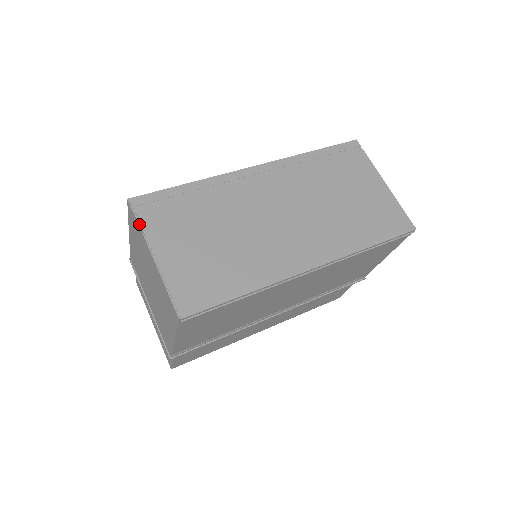
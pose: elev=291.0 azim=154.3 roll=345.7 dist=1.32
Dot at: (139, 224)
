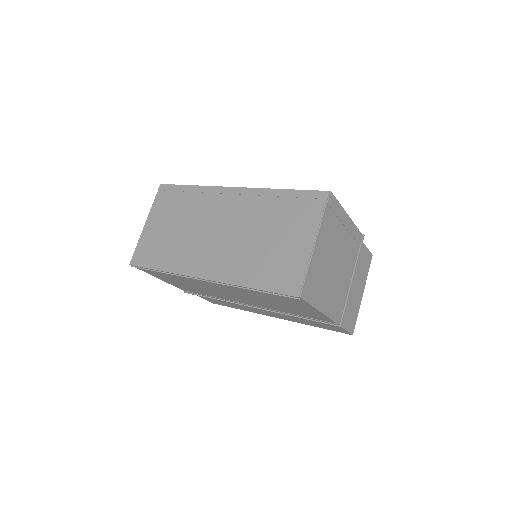
Dot at: (154, 202)
